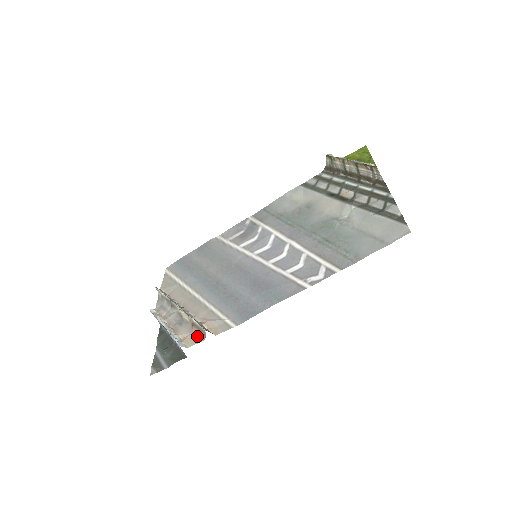
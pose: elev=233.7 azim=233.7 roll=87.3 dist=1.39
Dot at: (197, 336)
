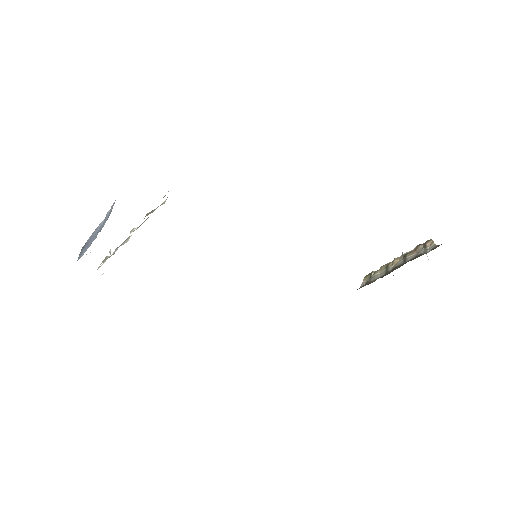
Dot at: occluded
